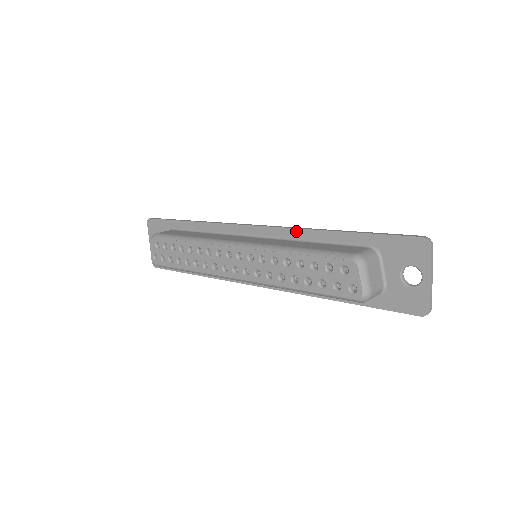
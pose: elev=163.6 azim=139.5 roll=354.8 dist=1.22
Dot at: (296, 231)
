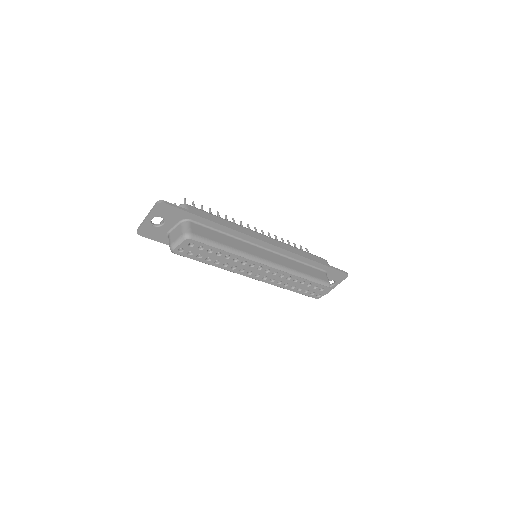
Dot at: (296, 255)
